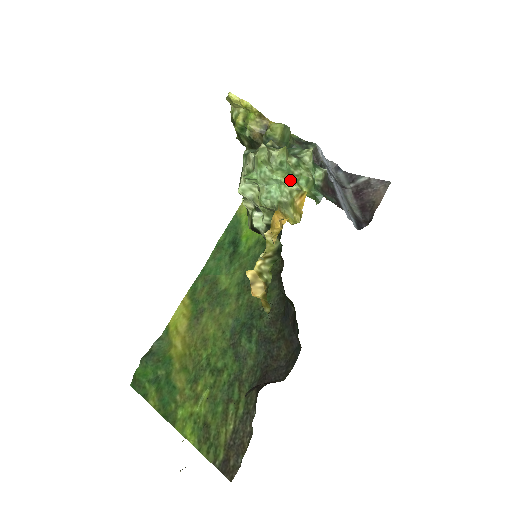
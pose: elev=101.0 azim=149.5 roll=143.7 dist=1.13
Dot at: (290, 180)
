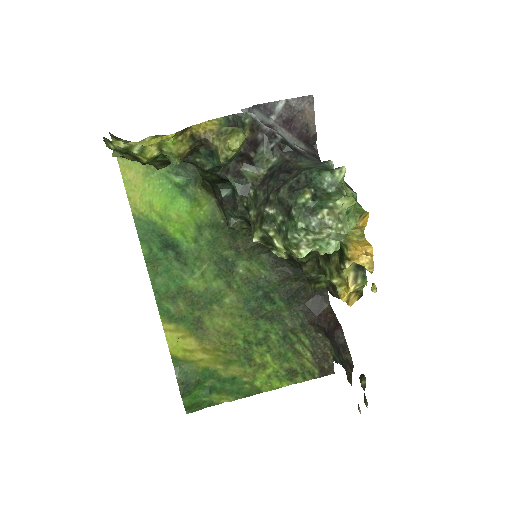
Dot at: (356, 216)
